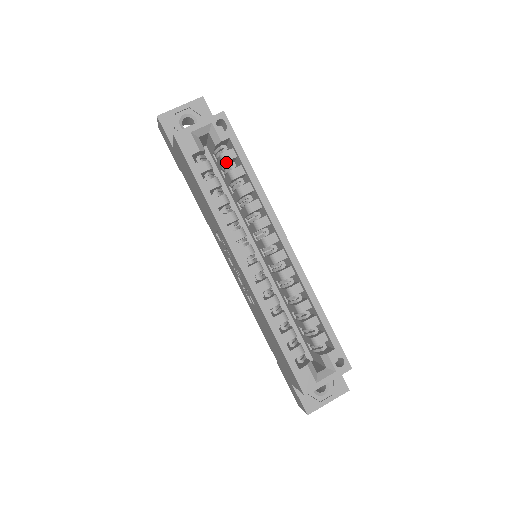
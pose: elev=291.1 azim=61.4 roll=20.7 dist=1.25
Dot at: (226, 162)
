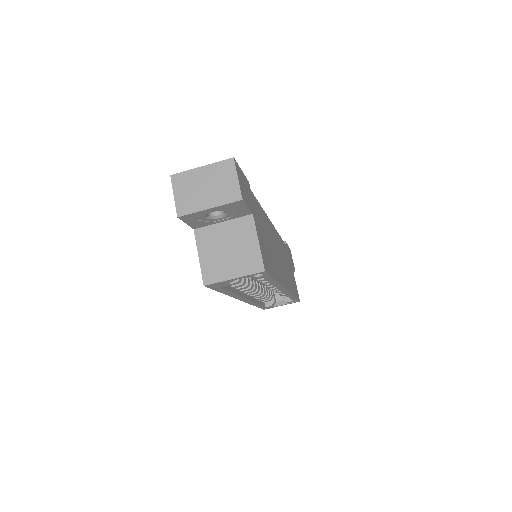
Dot at: occluded
